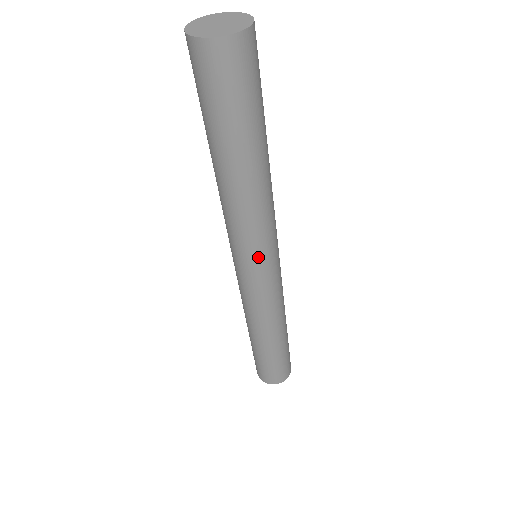
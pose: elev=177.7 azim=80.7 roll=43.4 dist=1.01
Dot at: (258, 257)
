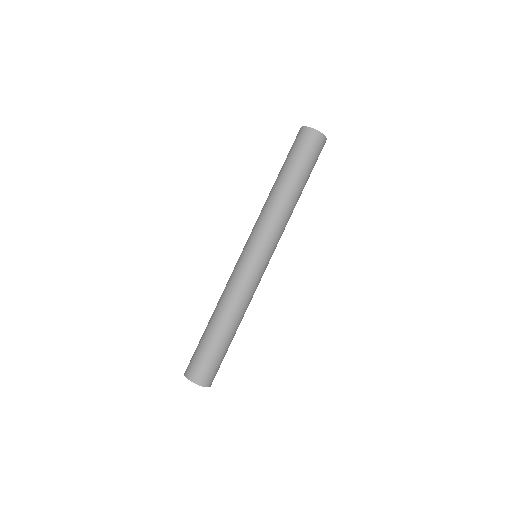
Dot at: (273, 249)
